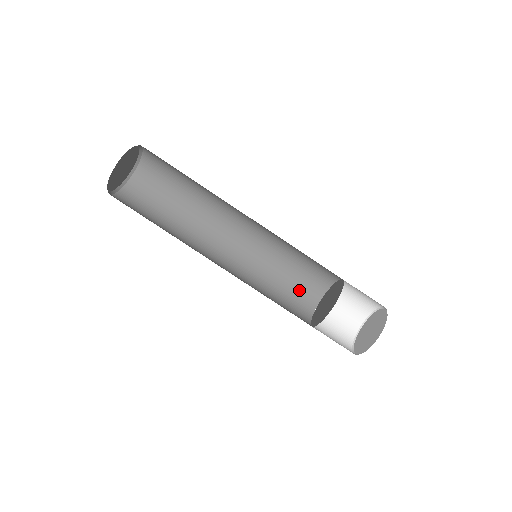
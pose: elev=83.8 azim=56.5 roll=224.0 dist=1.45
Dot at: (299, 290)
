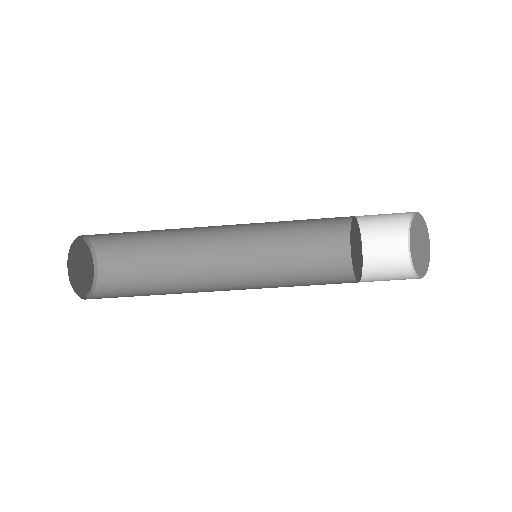
Dot at: (322, 244)
